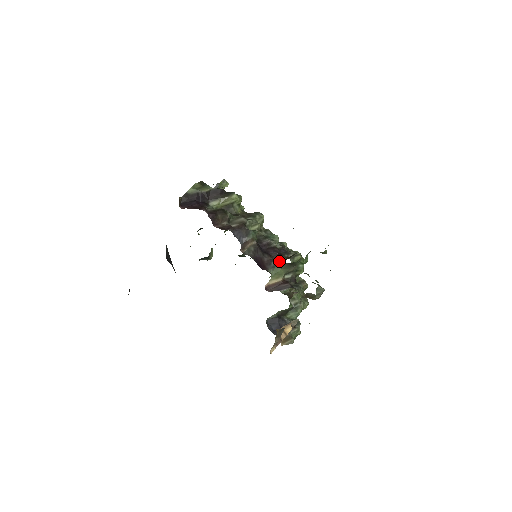
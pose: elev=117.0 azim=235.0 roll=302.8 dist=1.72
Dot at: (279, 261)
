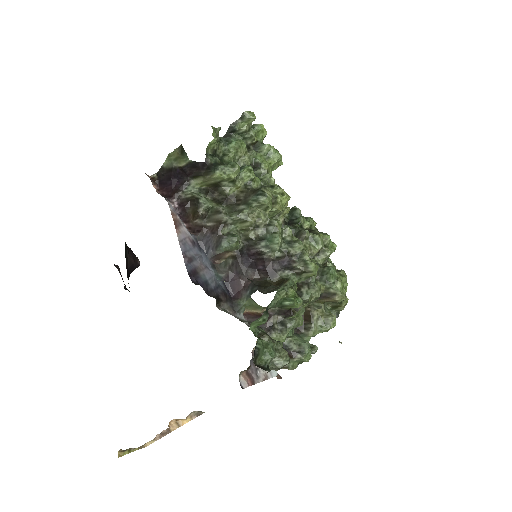
Dot at: (251, 294)
